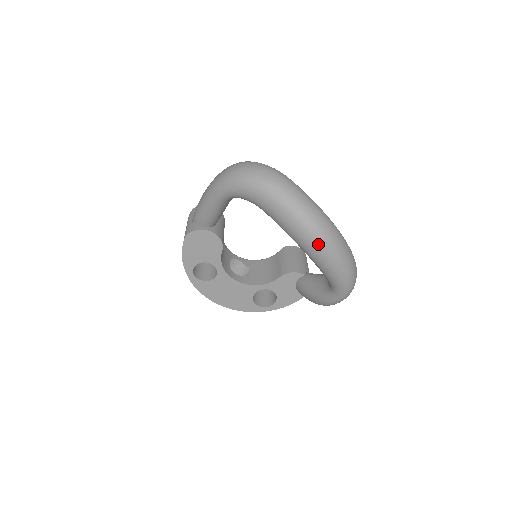
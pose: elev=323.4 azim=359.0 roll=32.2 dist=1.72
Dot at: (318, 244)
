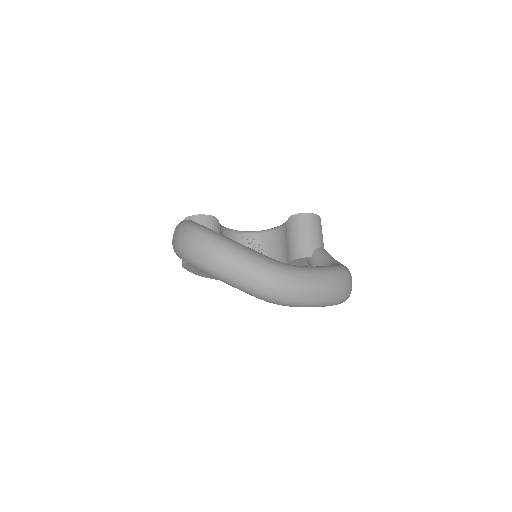
Dot at: (283, 304)
